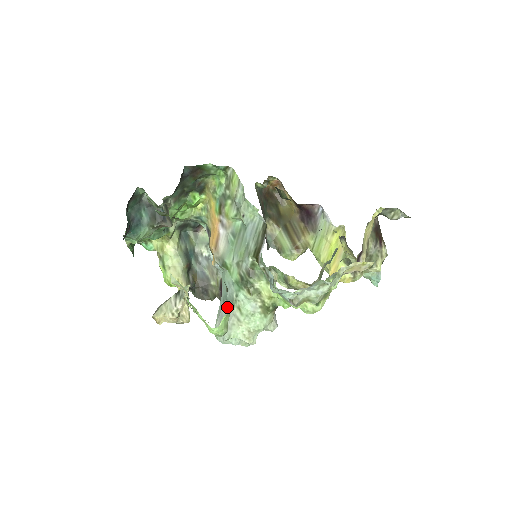
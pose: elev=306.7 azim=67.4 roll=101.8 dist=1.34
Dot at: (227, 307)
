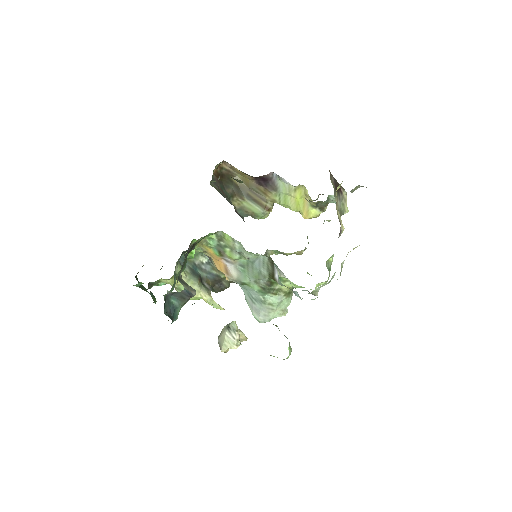
Dot at: (258, 304)
